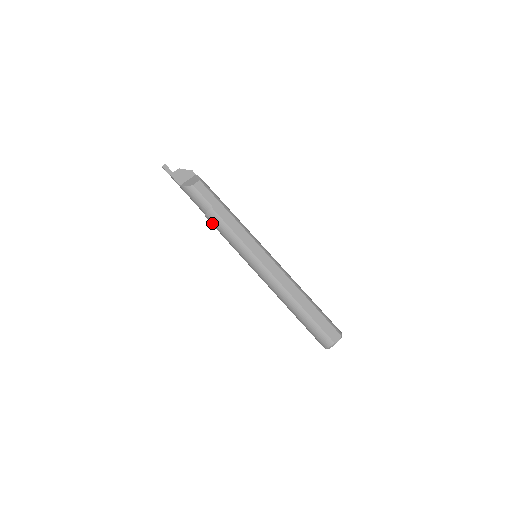
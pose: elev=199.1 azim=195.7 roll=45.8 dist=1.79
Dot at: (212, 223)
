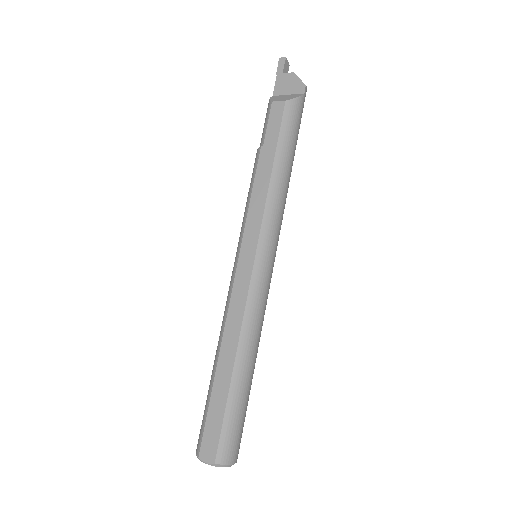
Dot at: occluded
